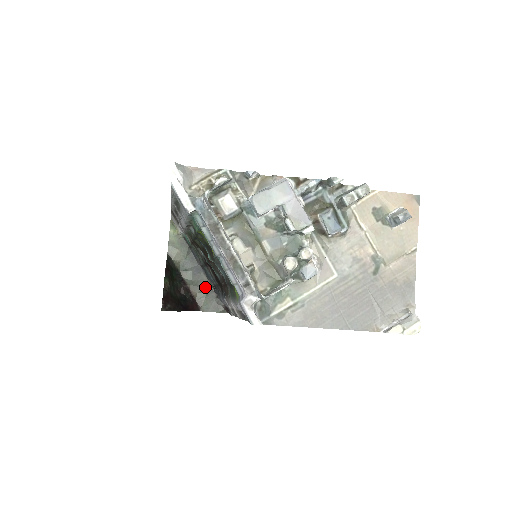
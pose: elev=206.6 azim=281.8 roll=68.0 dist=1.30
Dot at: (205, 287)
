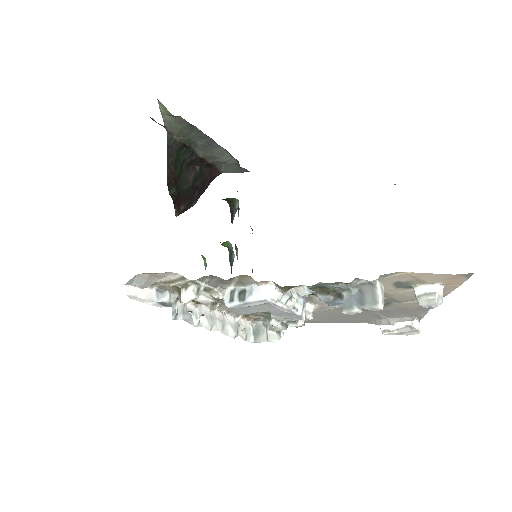
Dot at: (222, 155)
